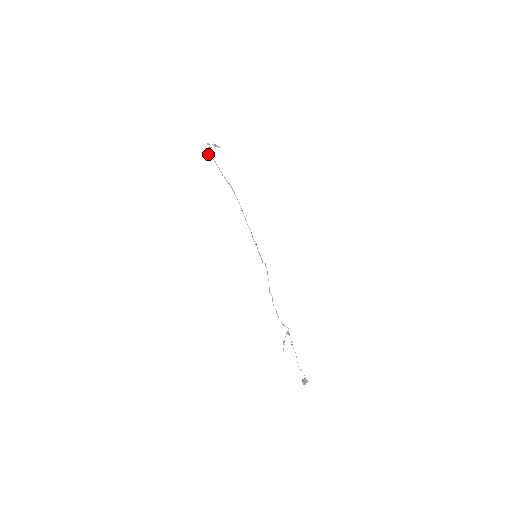
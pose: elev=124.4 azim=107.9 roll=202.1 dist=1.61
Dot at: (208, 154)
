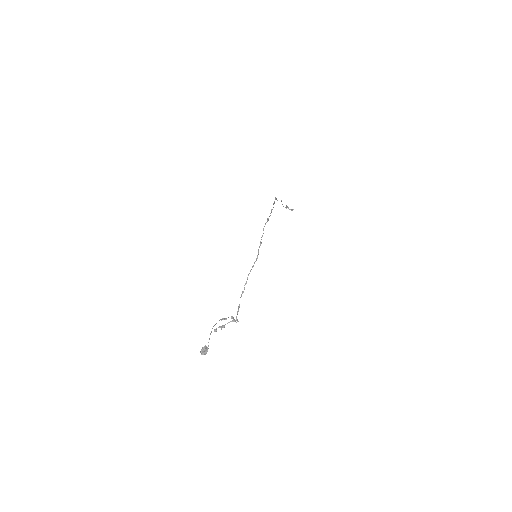
Dot at: occluded
